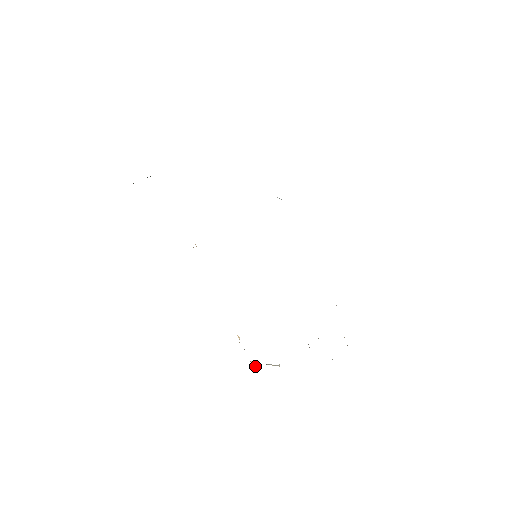
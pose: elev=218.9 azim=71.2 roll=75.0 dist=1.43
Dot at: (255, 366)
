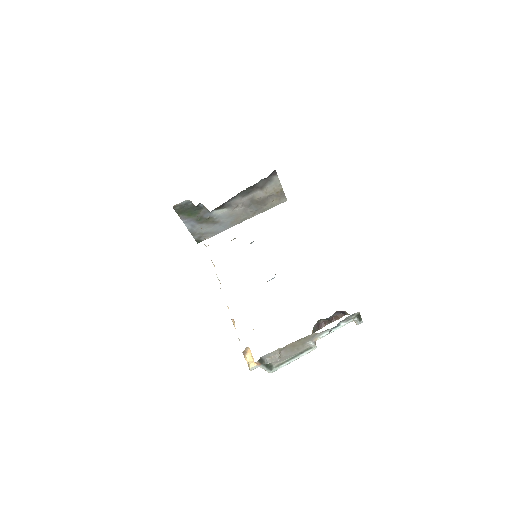
Dot at: (250, 365)
